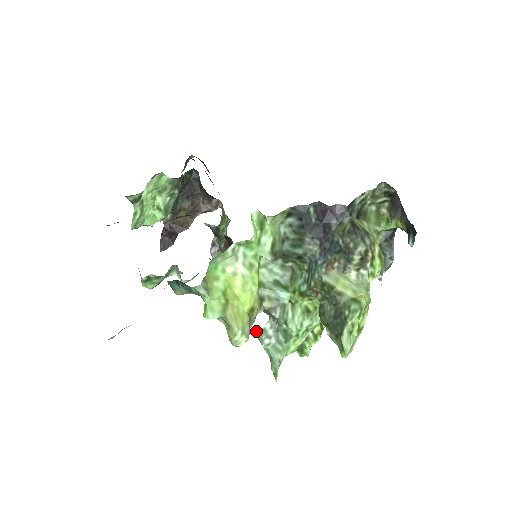
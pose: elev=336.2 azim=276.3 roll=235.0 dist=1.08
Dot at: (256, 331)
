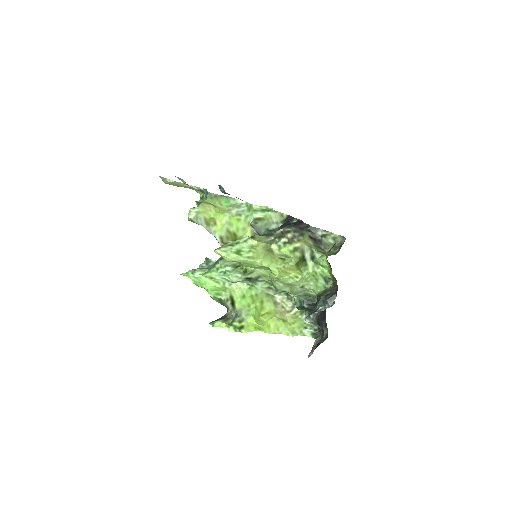
Dot at: (207, 258)
